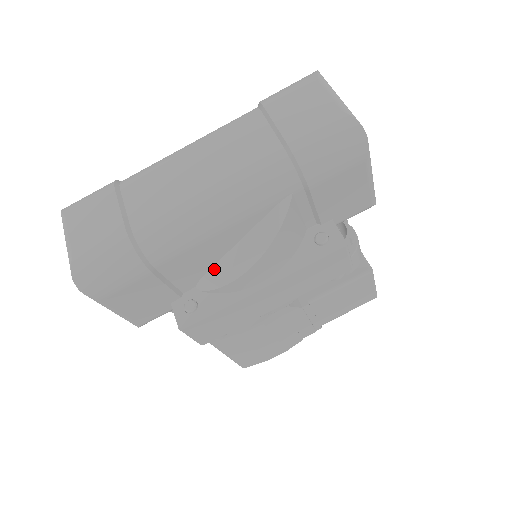
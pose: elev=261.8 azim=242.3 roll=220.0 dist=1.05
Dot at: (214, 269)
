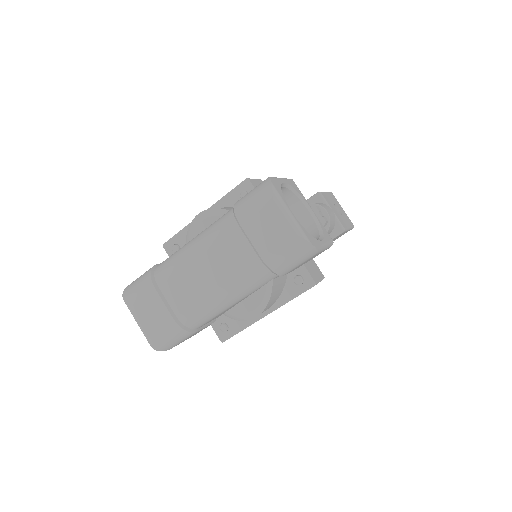
Dot at: (233, 310)
